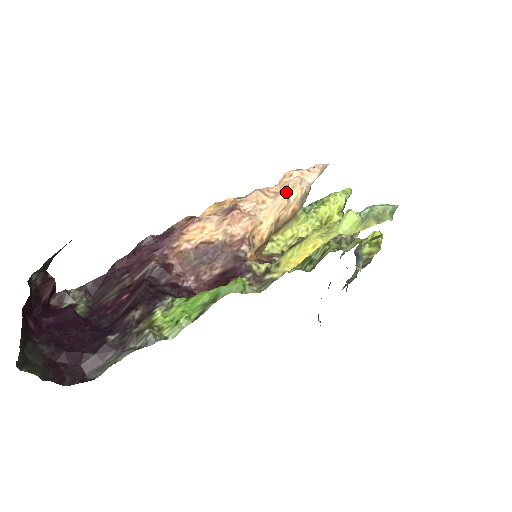
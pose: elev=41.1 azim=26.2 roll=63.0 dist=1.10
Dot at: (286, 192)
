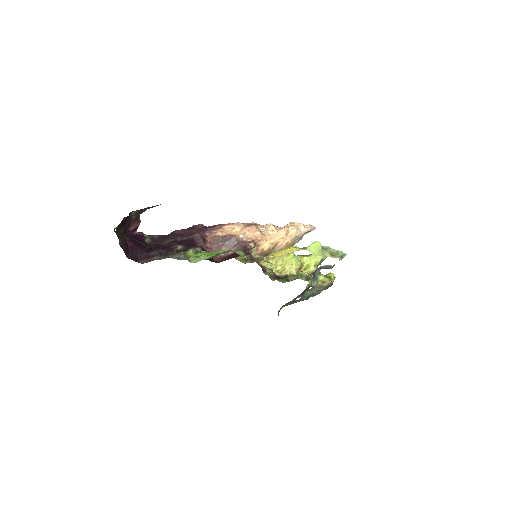
Dot at: (287, 228)
